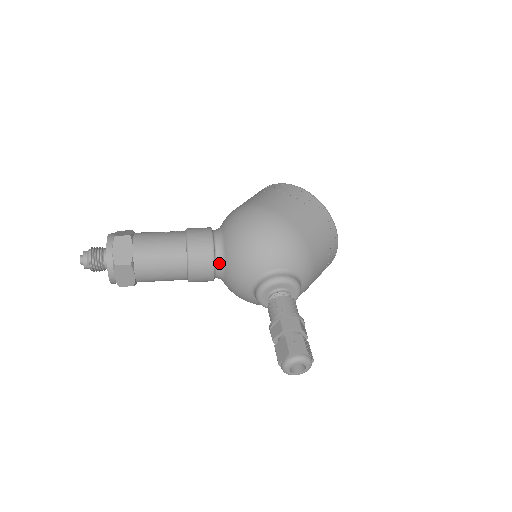
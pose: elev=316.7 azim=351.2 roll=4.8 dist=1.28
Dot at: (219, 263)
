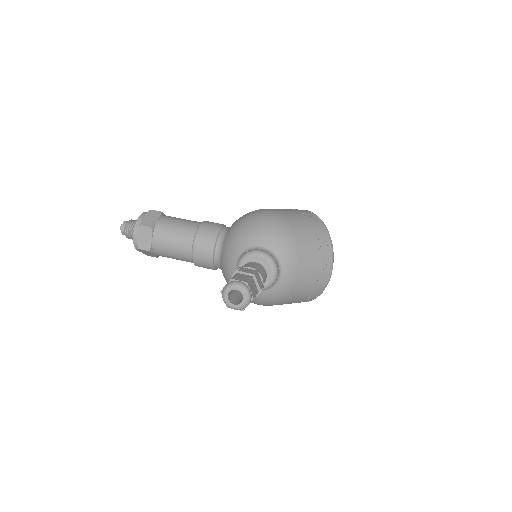
Dot at: (219, 245)
